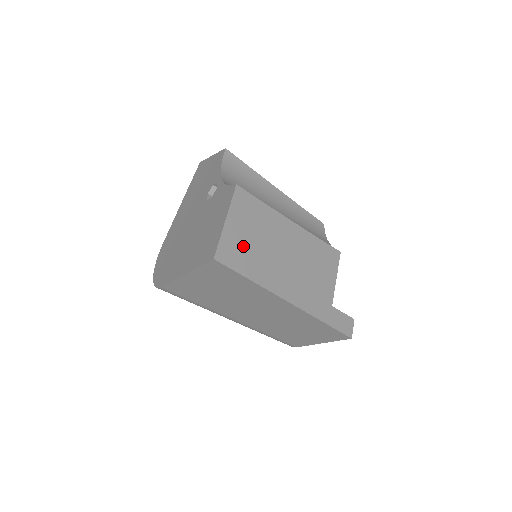
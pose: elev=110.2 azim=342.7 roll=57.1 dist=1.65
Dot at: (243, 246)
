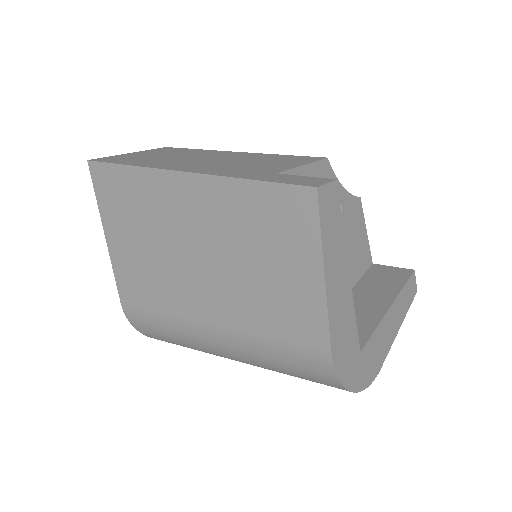
Dot at: (138, 158)
